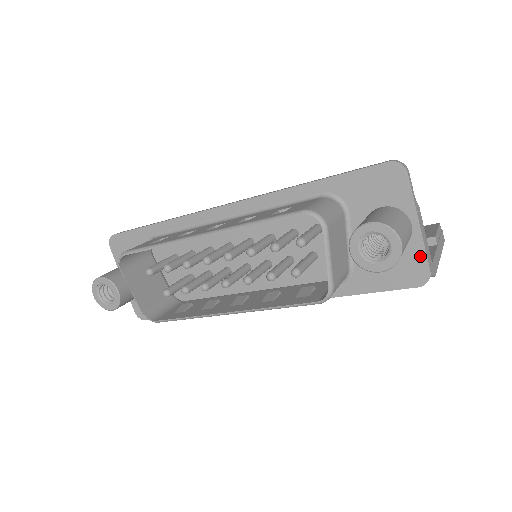
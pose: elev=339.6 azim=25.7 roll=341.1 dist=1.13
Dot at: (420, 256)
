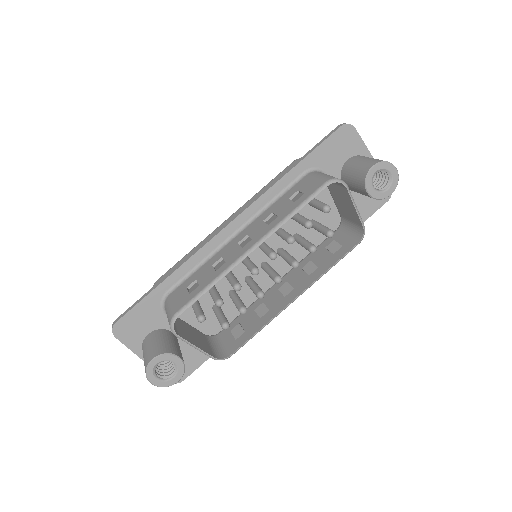
Dot at: occluded
